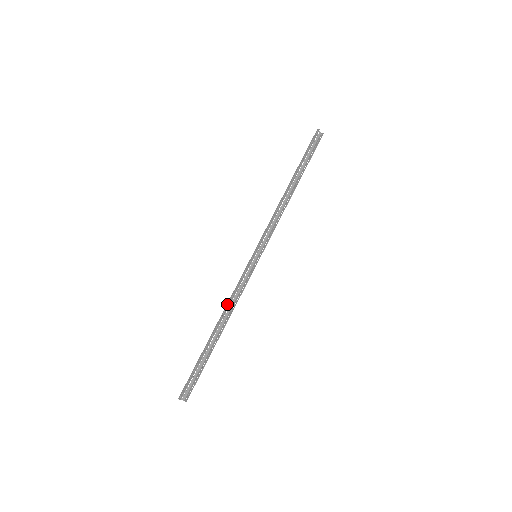
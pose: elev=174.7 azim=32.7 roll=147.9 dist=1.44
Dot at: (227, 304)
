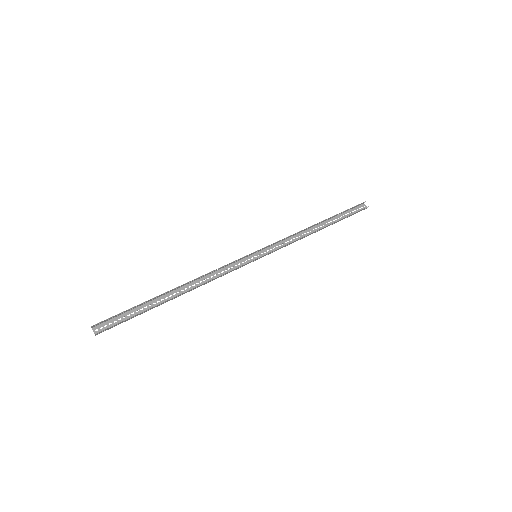
Dot at: (202, 276)
